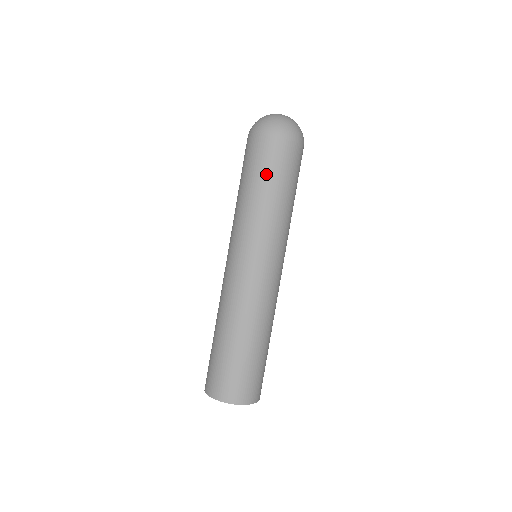
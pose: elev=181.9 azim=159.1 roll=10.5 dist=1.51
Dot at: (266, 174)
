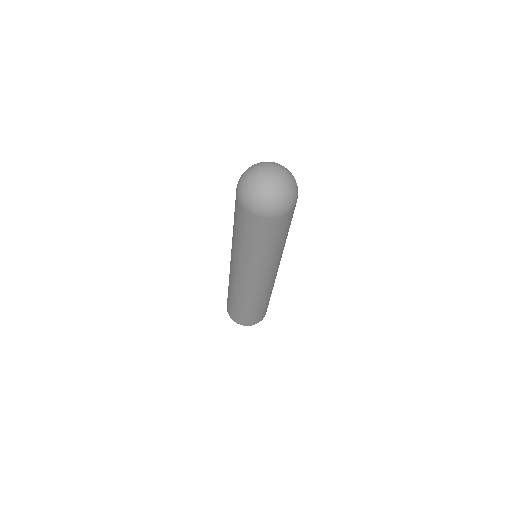
Dot at: (238, 227)
